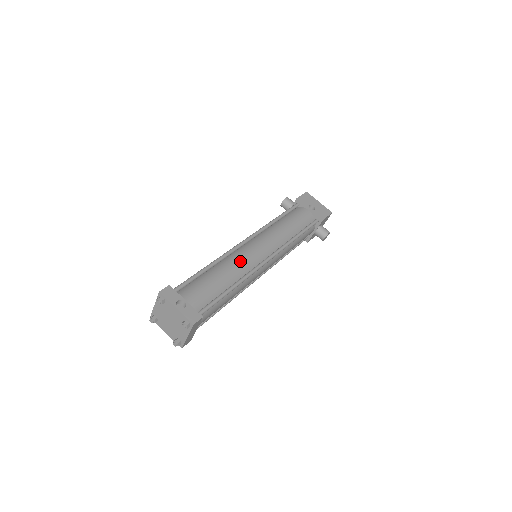
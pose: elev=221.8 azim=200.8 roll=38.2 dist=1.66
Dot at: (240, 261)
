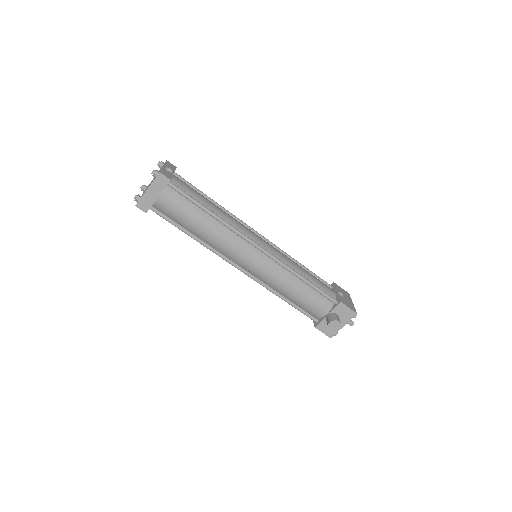
Dot at: (238, 222)
